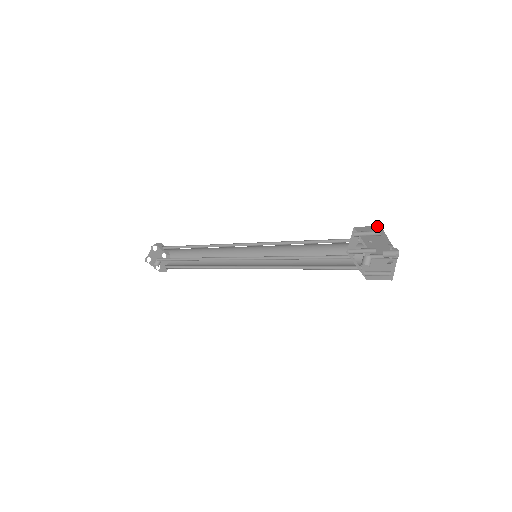
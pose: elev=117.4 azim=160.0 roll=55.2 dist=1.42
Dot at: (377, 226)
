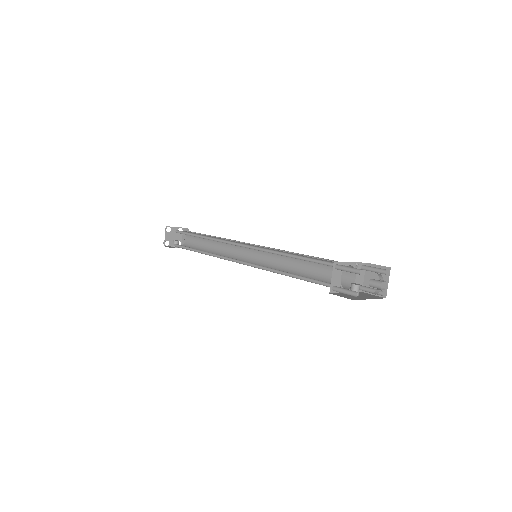
Dot at: occluded
